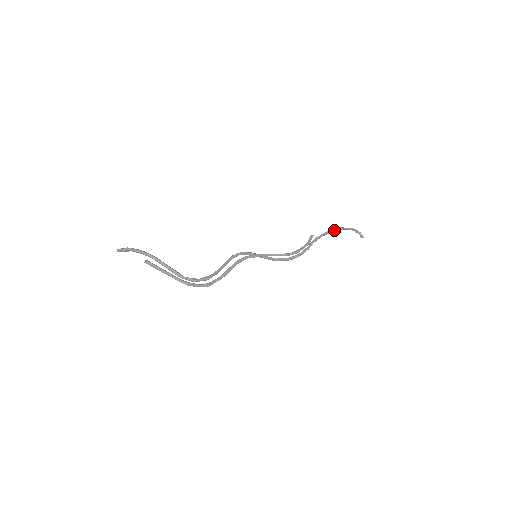
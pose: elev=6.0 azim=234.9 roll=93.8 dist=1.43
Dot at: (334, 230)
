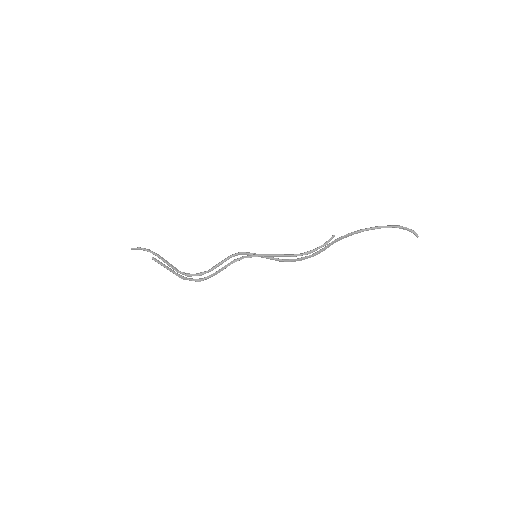
Dot at: (367, 229)
